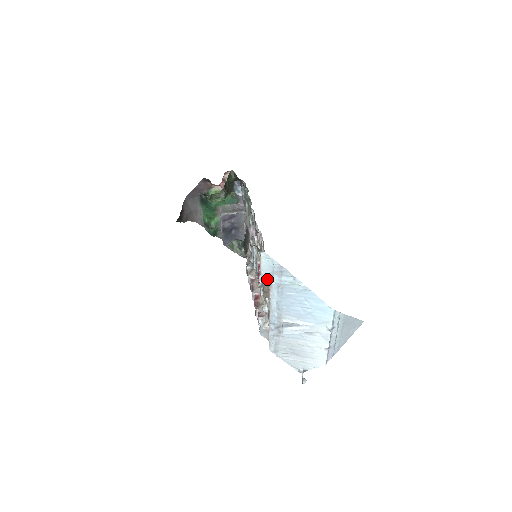
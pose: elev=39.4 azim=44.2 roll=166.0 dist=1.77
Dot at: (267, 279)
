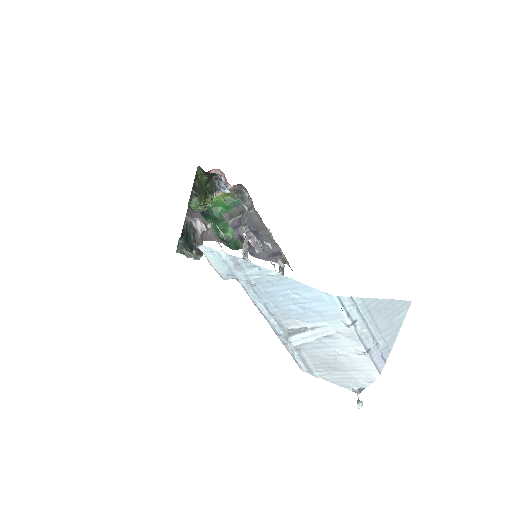
Dot at: occluded
